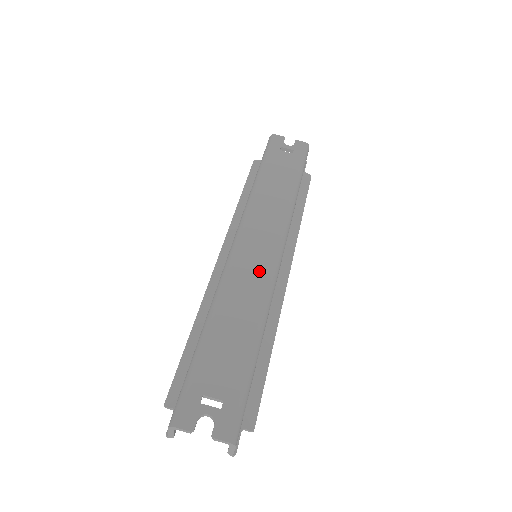
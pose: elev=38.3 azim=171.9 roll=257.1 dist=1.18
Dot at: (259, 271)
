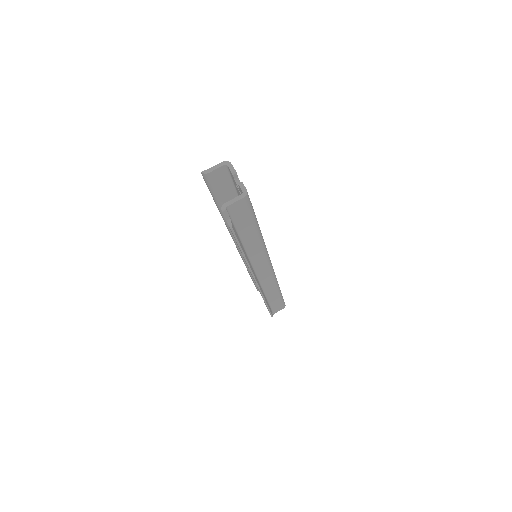
Dot at: occluded
